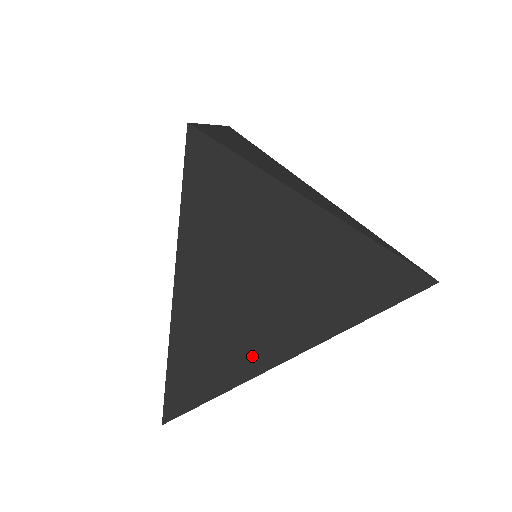
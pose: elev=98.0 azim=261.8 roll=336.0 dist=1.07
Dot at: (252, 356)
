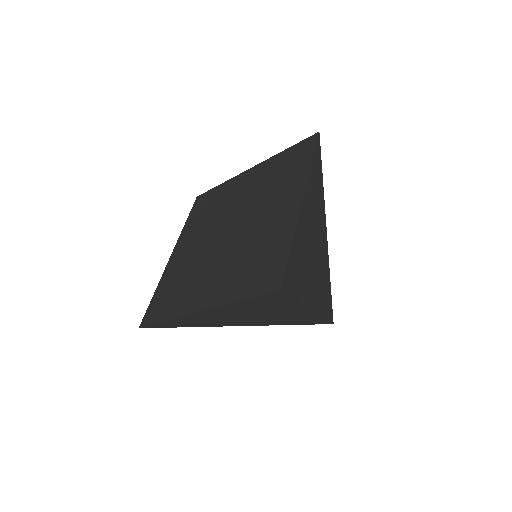
Dot at: (211, 324)
